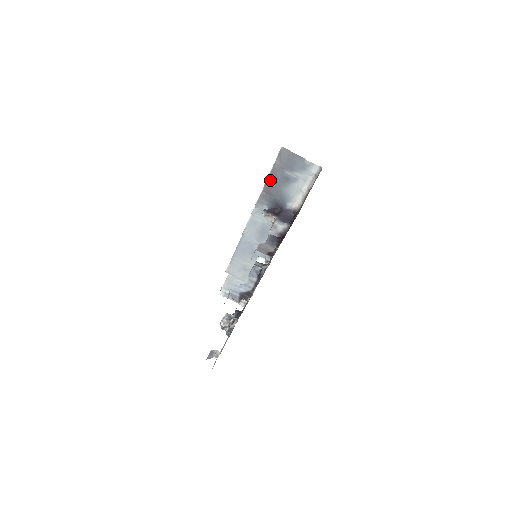
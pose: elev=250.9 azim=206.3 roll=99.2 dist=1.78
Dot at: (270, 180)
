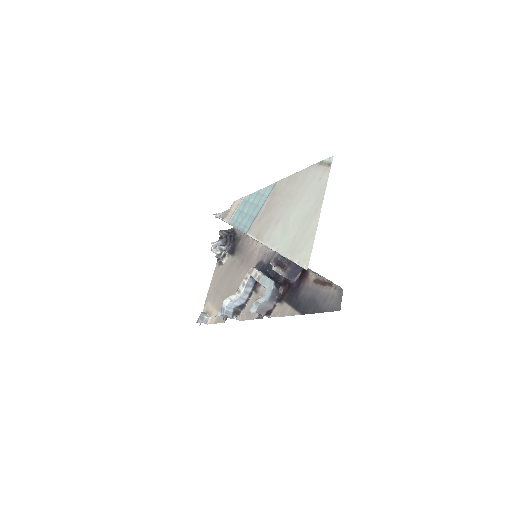
Dot at: (286, 258)
